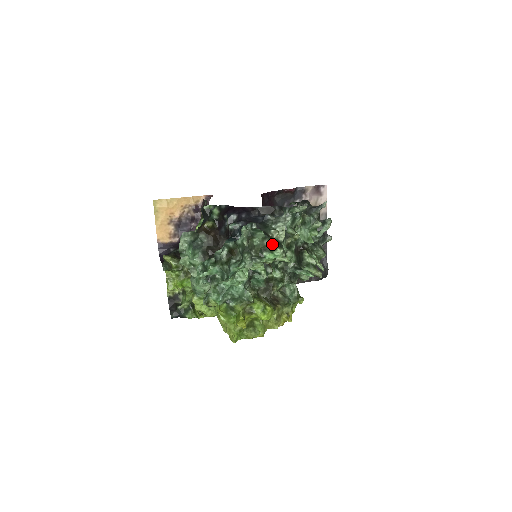
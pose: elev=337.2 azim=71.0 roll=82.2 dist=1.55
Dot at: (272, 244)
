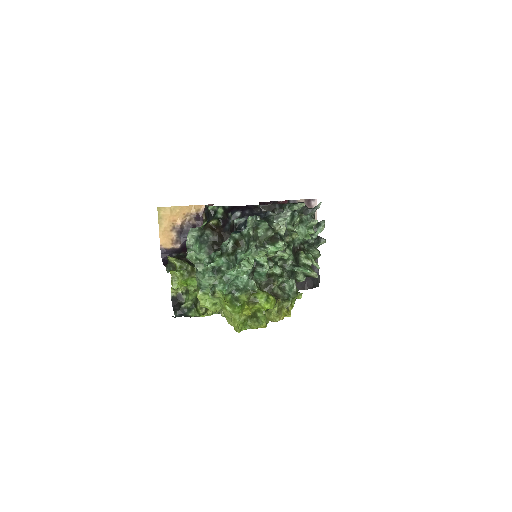
Dot at: (274, 237)
